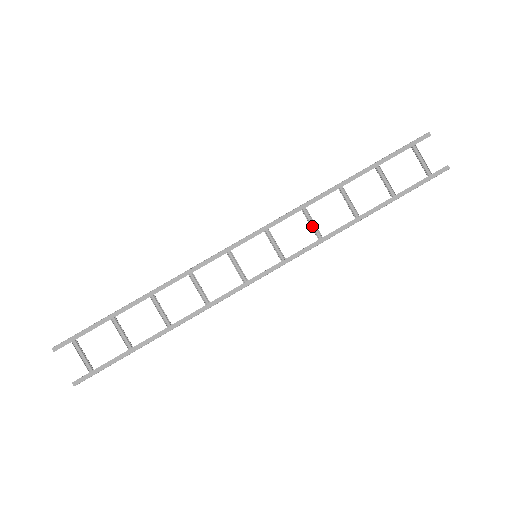
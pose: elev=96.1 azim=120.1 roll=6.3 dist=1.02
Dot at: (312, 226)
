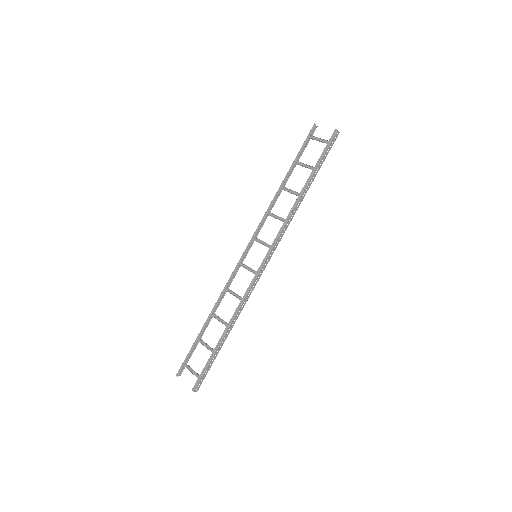
Dot at: (277, 218)
